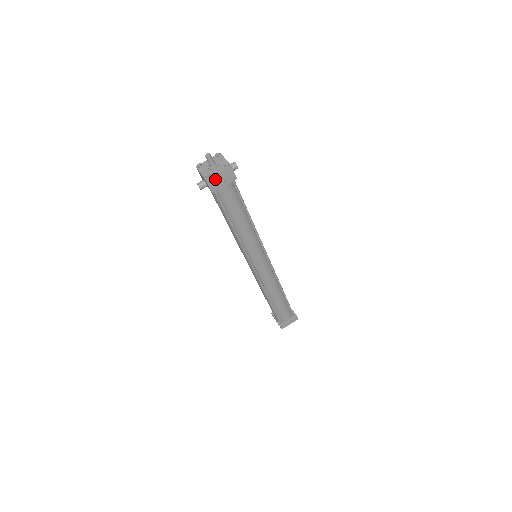
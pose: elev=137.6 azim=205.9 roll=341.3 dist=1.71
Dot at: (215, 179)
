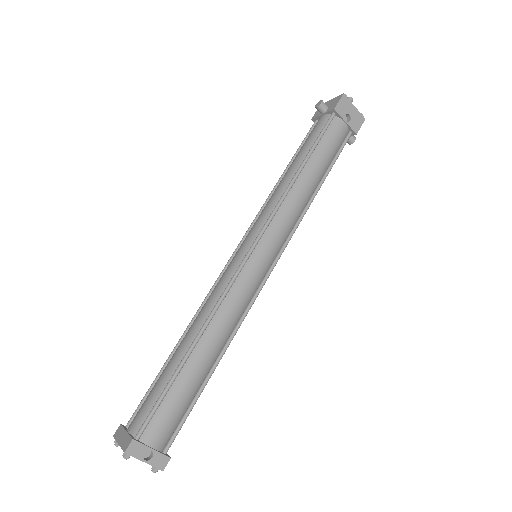
Dot at: (348, 105)
